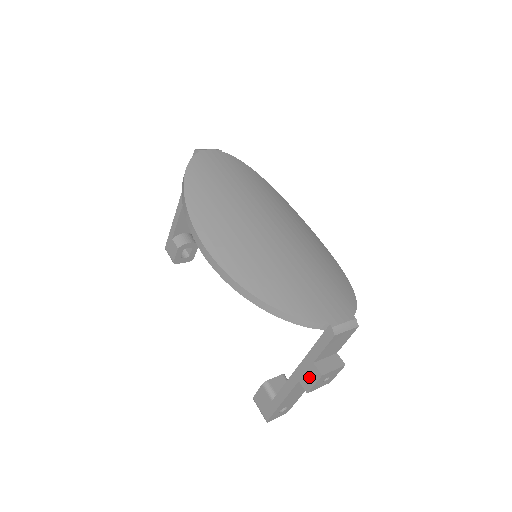
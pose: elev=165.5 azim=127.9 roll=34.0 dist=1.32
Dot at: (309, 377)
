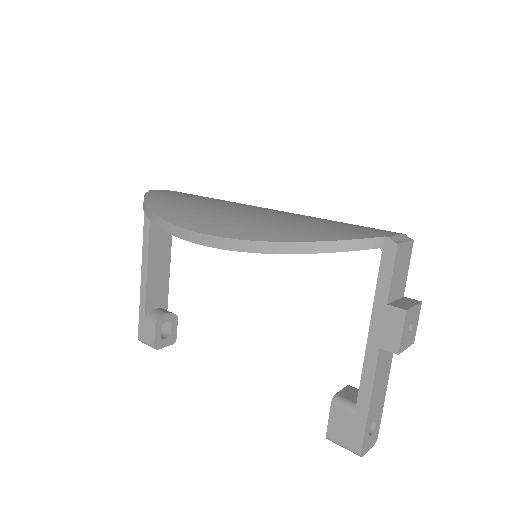
Dot at: (390, 329)
